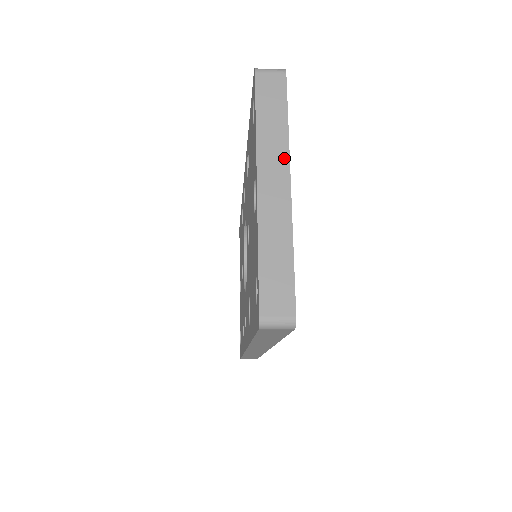
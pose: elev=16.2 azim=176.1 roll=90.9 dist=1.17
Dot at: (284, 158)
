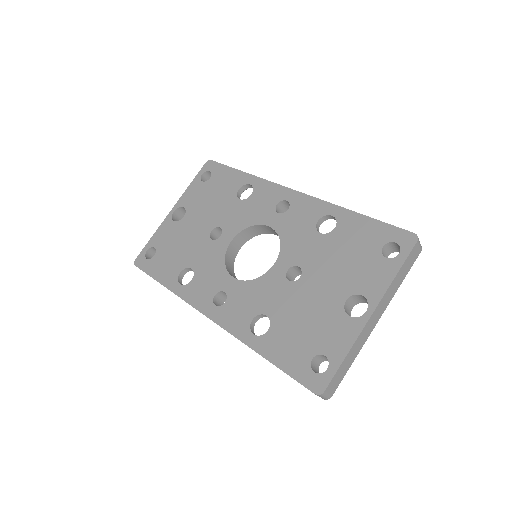
Dot at: (387, 304)
